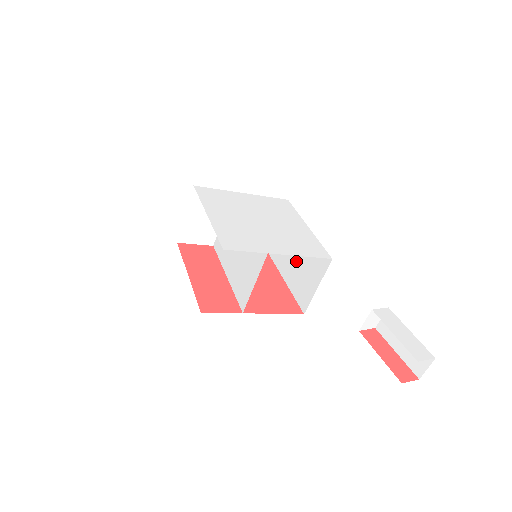
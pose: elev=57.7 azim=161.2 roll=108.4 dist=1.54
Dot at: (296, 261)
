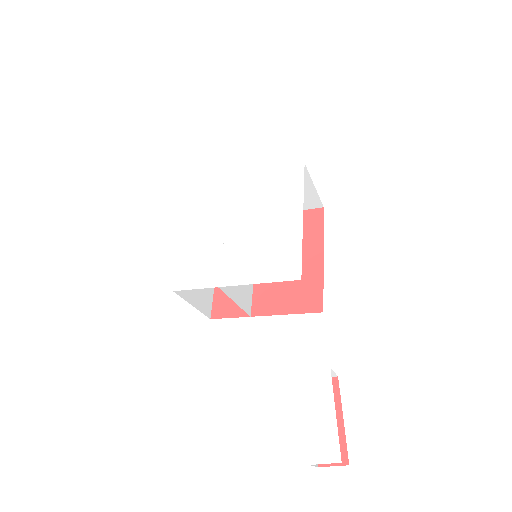
Dot at: occluded
